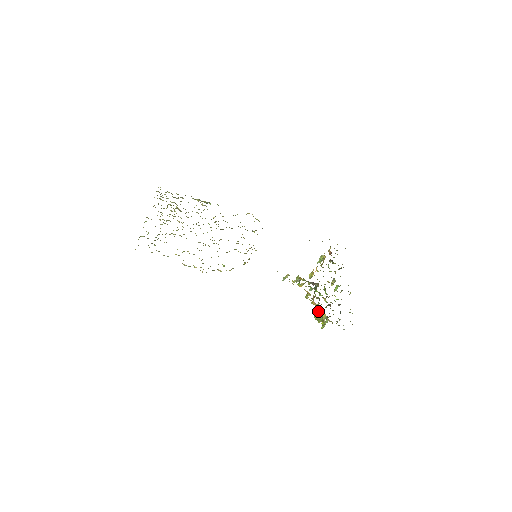
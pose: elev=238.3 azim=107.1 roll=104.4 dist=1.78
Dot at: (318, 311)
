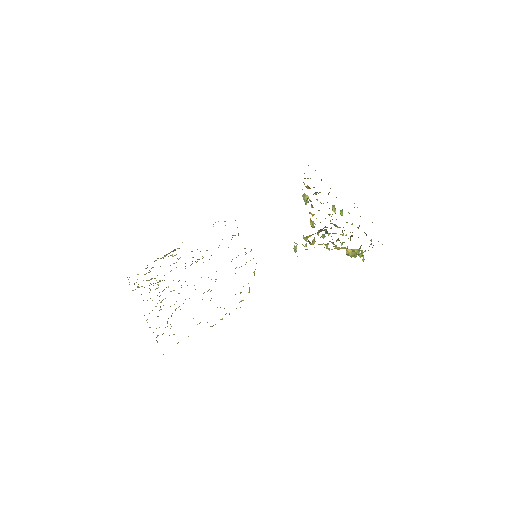
Dot at: (348, 252)
